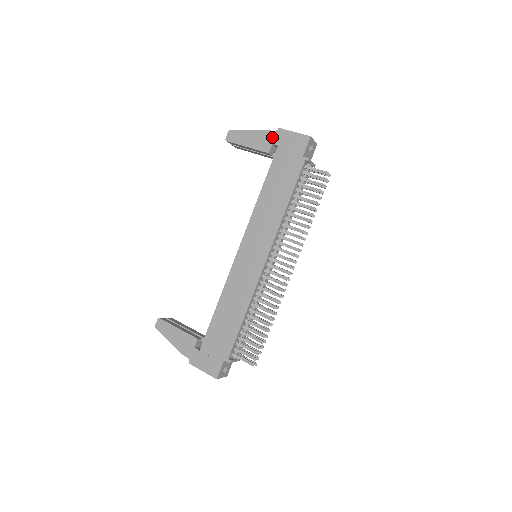
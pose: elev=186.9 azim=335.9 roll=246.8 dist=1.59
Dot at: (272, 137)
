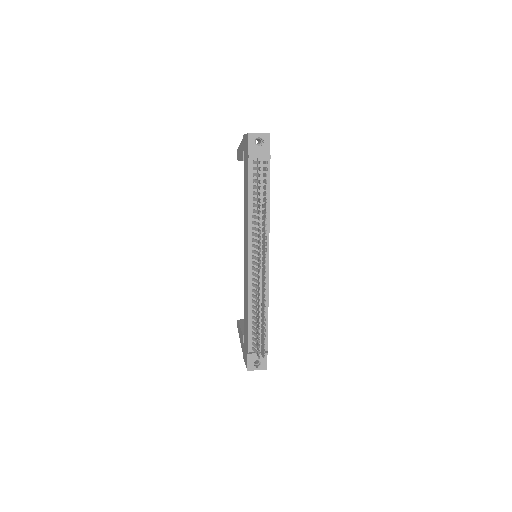
Dot at: (242, 145)
